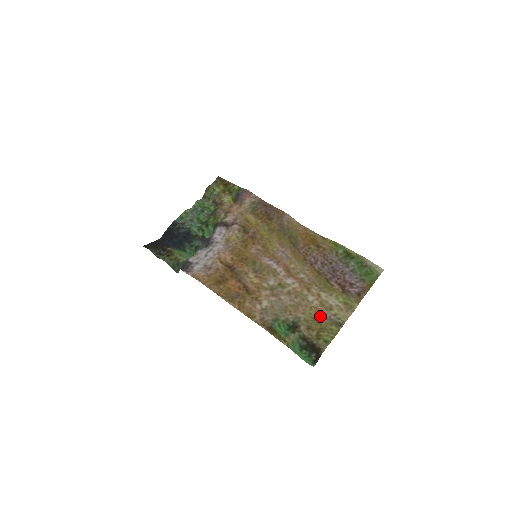
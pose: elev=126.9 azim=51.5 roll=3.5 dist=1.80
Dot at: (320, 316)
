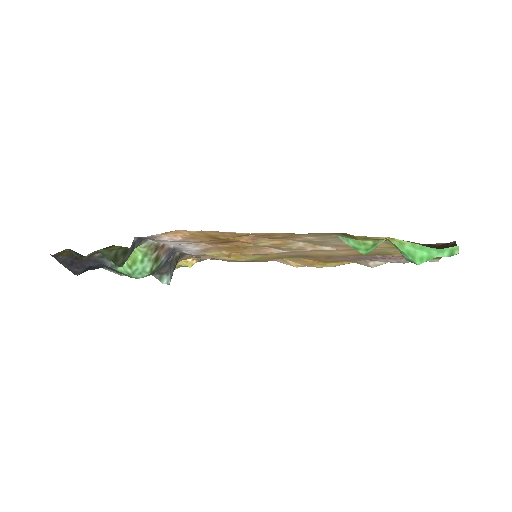
Dot at: occluded
